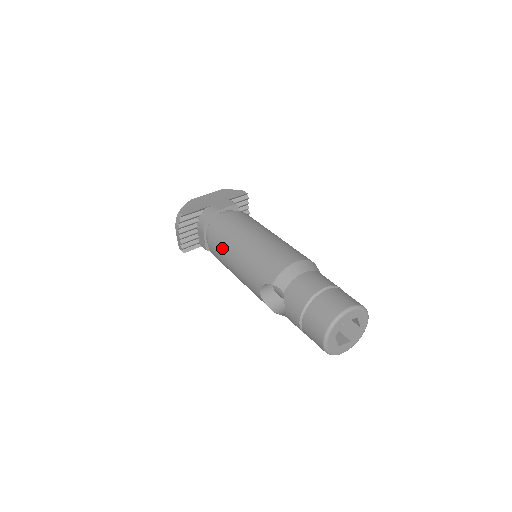
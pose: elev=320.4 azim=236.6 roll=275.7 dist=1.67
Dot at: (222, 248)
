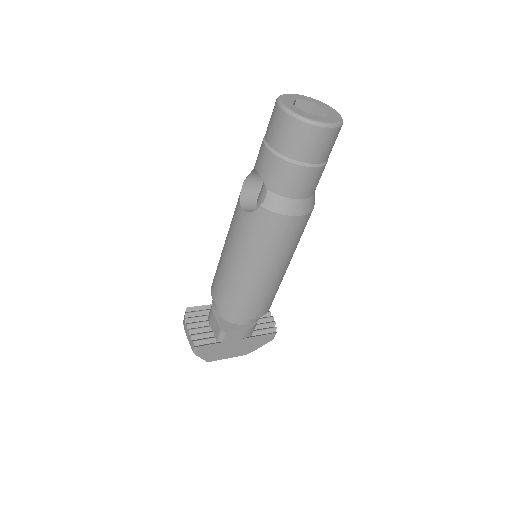
Dot at: (218, 267)
